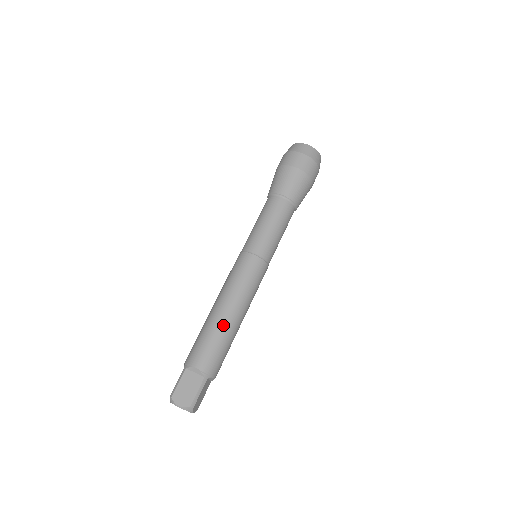
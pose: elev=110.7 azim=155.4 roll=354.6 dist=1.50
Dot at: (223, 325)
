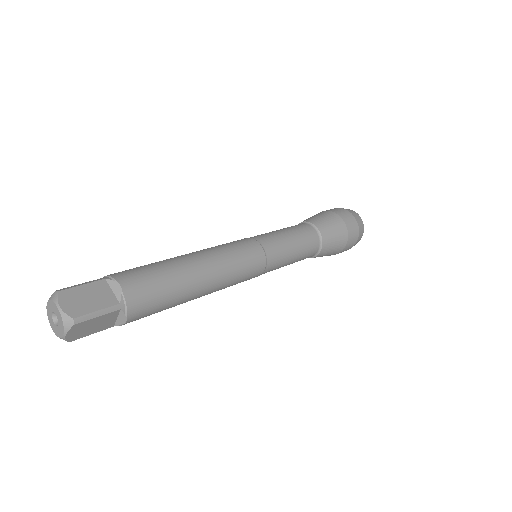
Dot at: occluded
